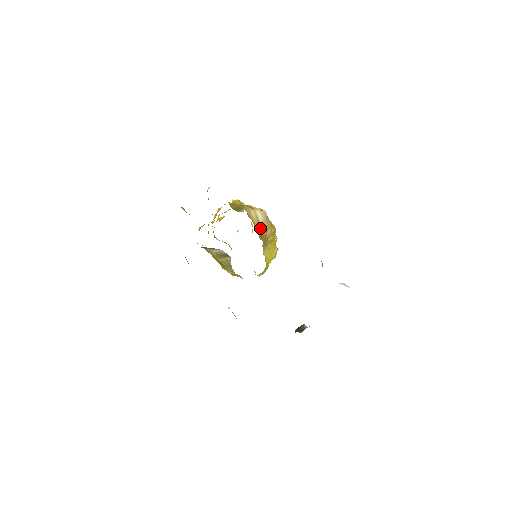
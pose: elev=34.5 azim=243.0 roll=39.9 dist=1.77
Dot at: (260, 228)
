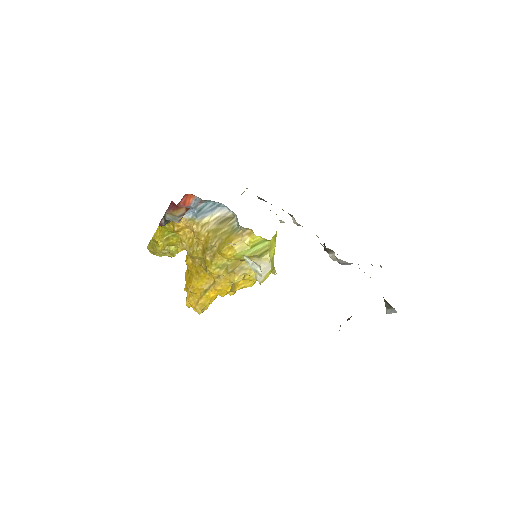
Dot at: occluded
